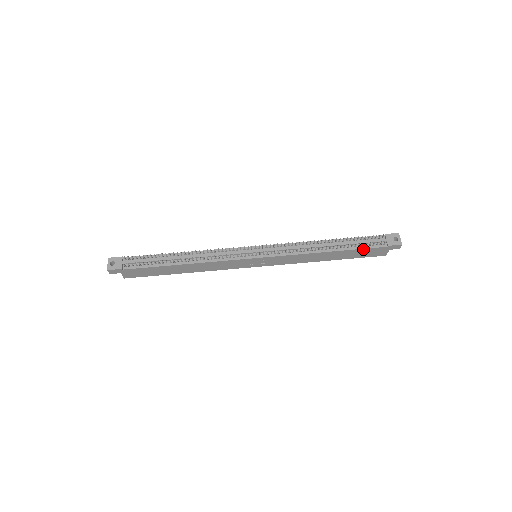
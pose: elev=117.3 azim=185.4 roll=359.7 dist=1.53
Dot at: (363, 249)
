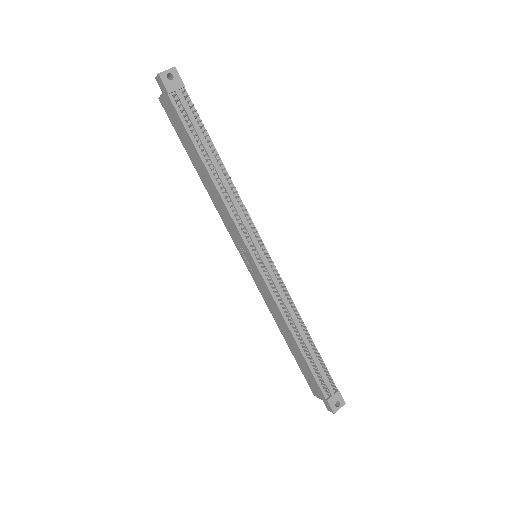
Dot at: (313, 374)
